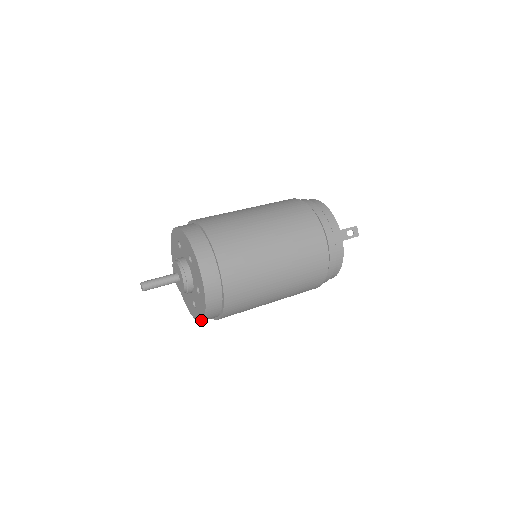
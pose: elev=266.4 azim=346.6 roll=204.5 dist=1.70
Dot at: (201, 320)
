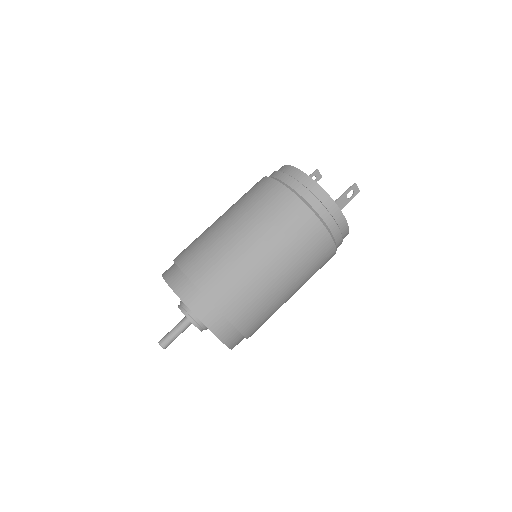
Dot at: occluded
